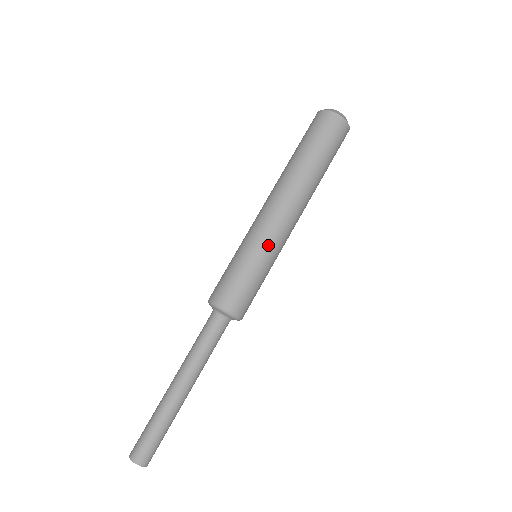
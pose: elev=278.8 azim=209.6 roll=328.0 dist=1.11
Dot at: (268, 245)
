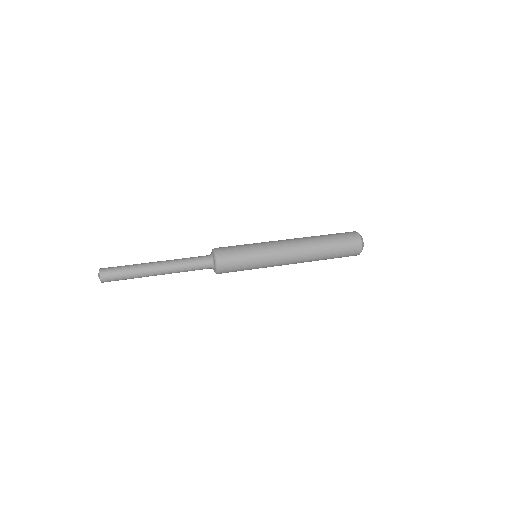
Dot at: (263, 243)
